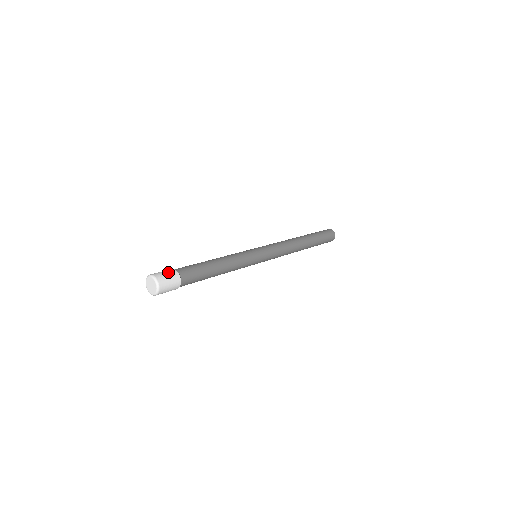
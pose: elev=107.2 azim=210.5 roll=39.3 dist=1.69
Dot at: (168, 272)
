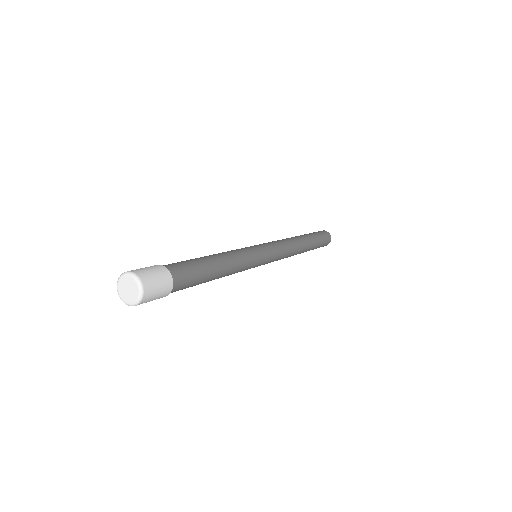
Dot at: occluded
